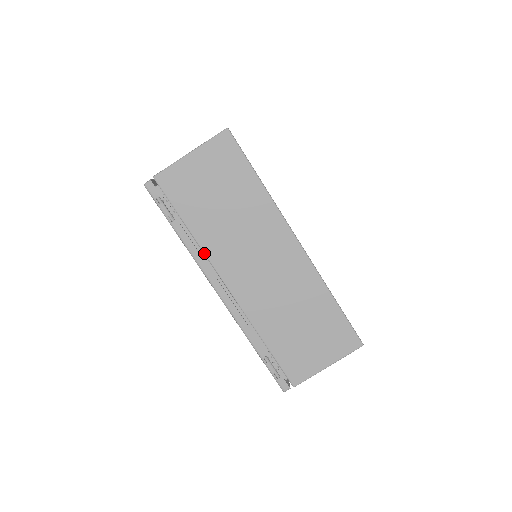
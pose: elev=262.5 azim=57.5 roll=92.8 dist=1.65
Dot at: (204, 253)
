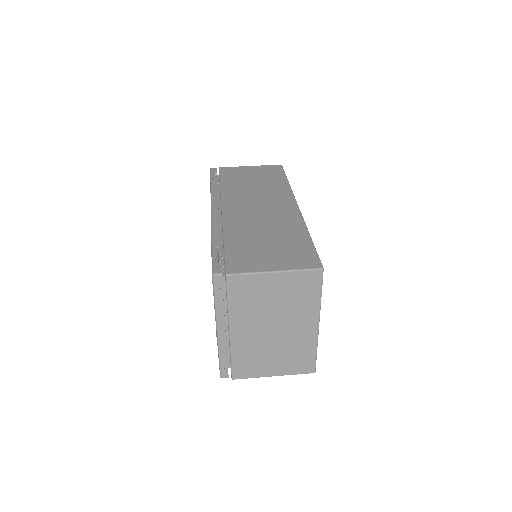
Dot at: (221, 194)
